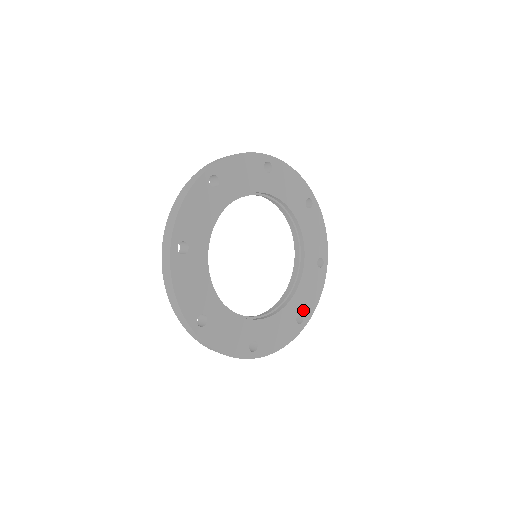
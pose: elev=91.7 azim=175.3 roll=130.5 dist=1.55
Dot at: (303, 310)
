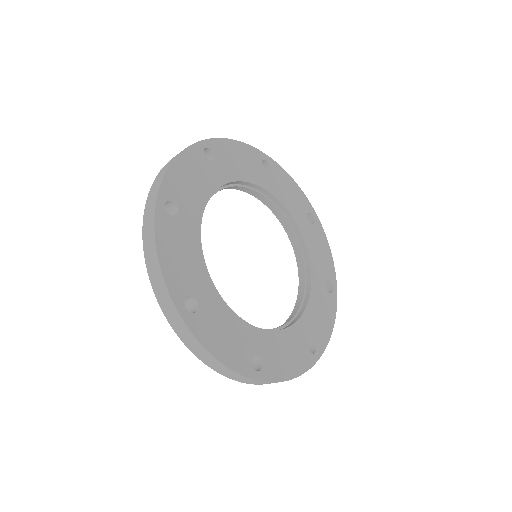
Dot at: (315, 337)
